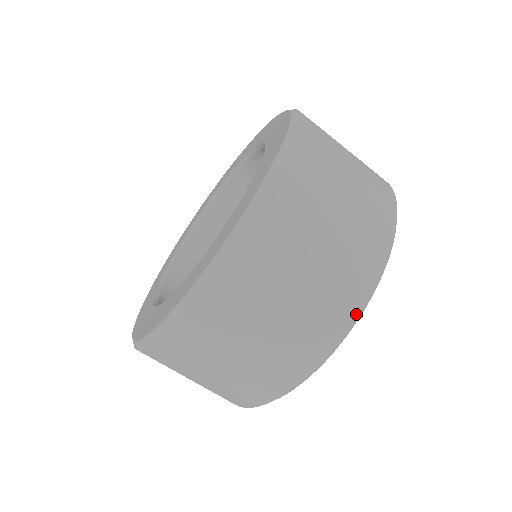
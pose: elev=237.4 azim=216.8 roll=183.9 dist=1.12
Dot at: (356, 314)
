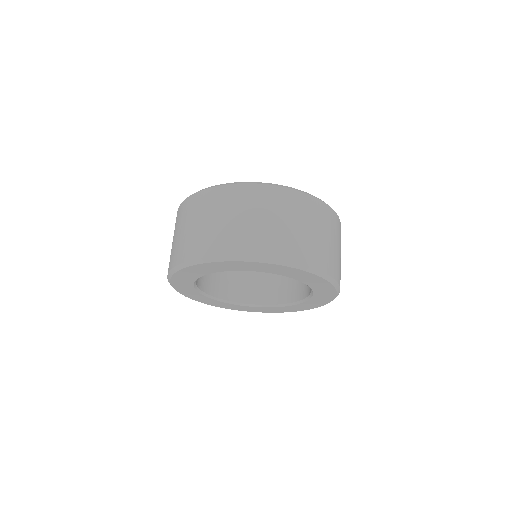
Dot at: (305, 264)
